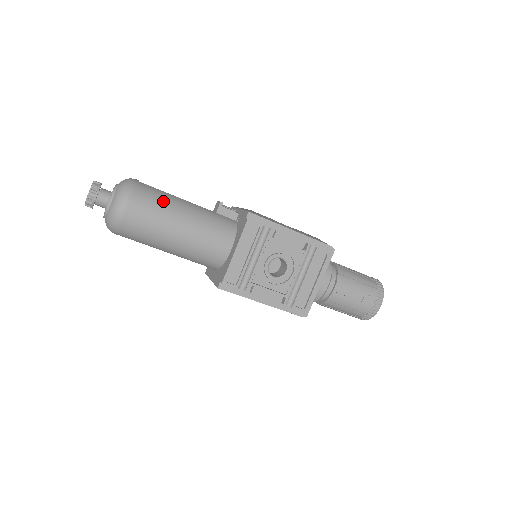
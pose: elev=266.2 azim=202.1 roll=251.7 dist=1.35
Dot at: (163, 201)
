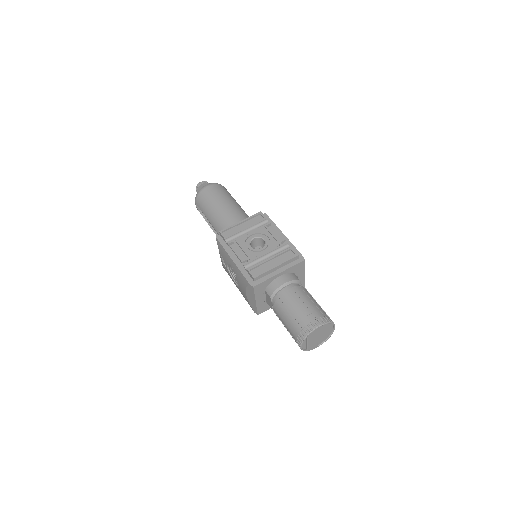
Dot at: (228, 195)
